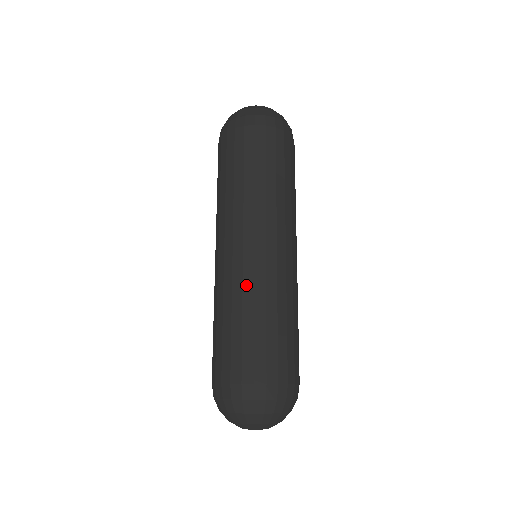
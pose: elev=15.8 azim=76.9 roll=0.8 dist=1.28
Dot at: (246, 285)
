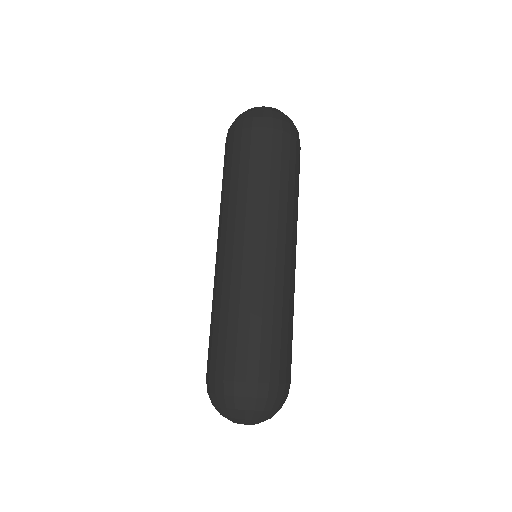
Dot at: (218, 287)
